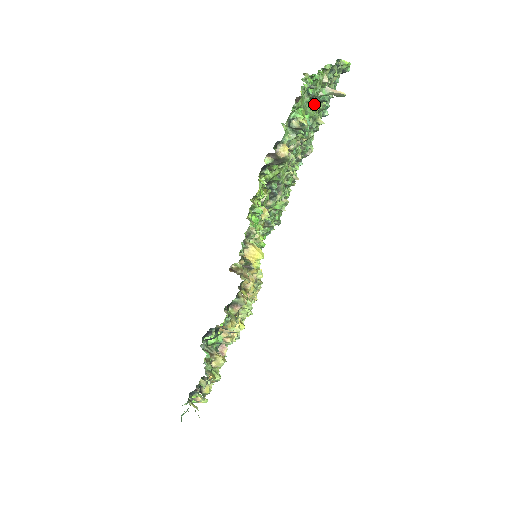
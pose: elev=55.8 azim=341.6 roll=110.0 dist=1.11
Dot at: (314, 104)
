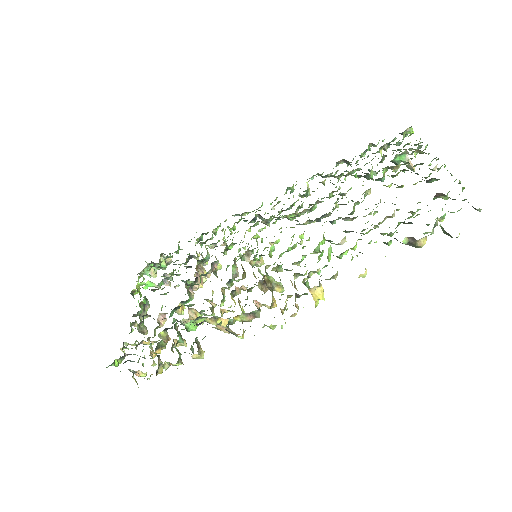
Dot at: (398, 168)
